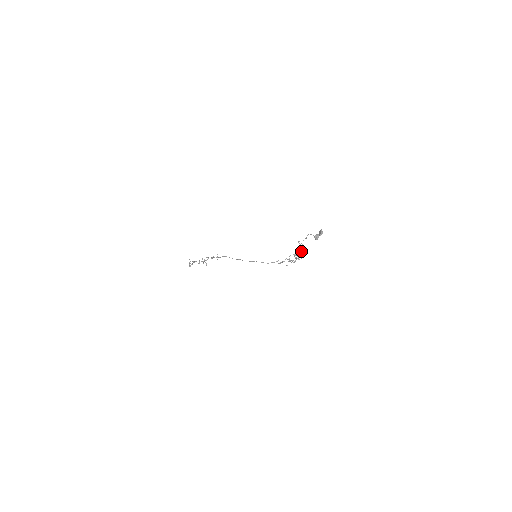
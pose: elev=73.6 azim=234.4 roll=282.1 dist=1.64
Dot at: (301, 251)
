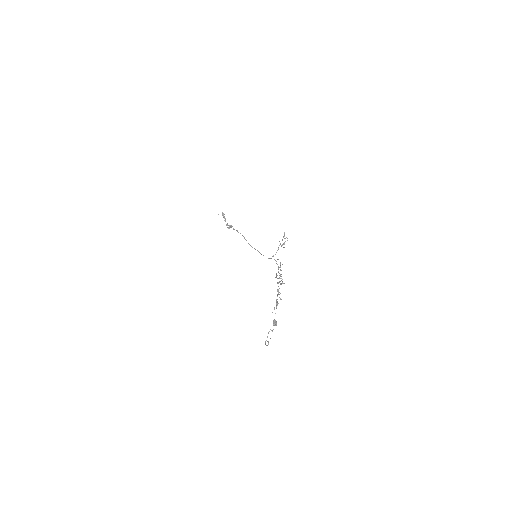
Dot at: (277, 302)
